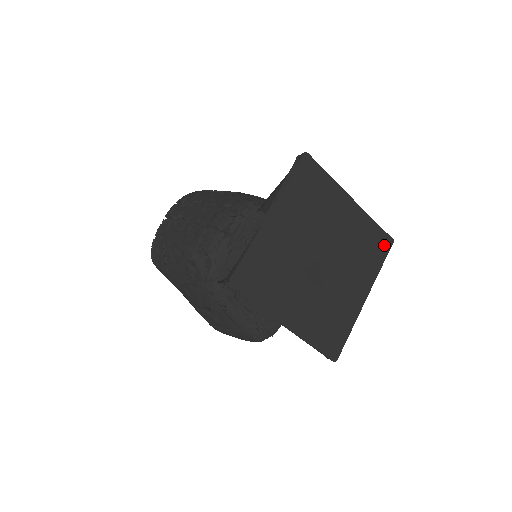
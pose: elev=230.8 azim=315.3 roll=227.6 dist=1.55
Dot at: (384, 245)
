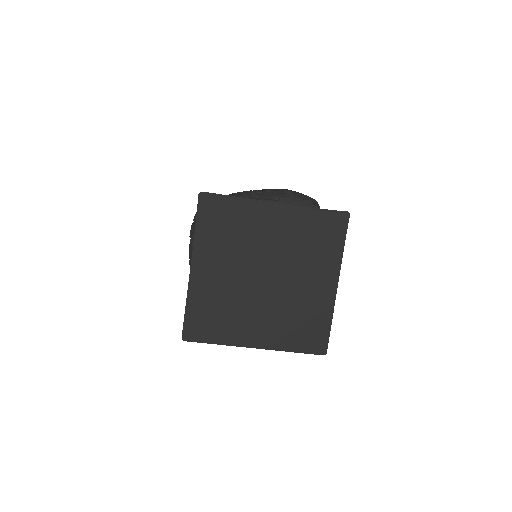
Dot at: (338, 224)
